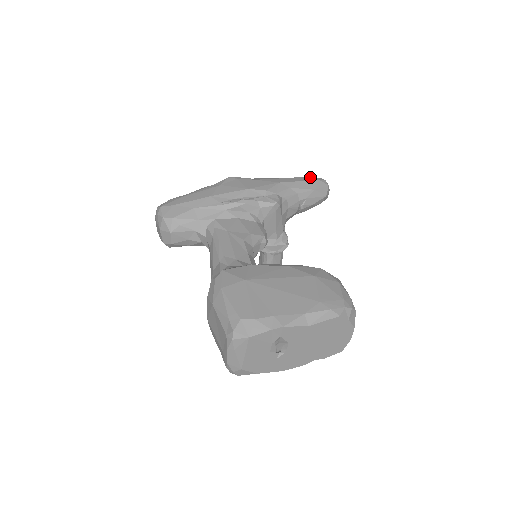
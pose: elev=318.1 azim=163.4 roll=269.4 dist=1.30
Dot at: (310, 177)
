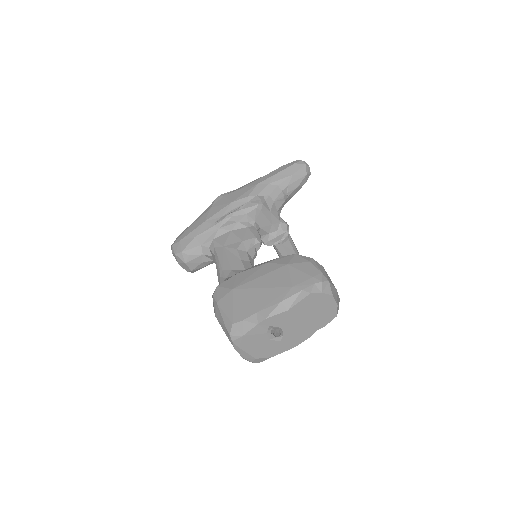
Dot at: (287, 164)
